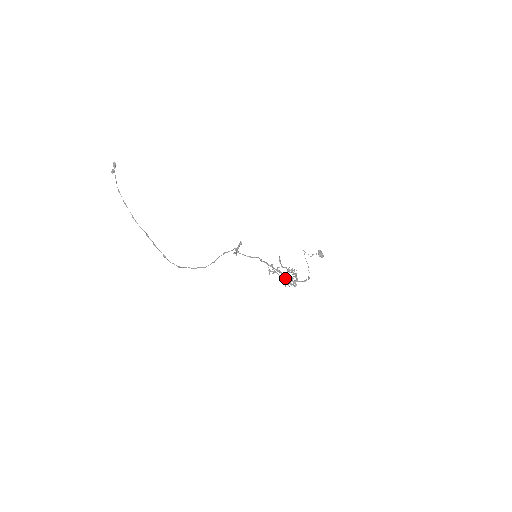
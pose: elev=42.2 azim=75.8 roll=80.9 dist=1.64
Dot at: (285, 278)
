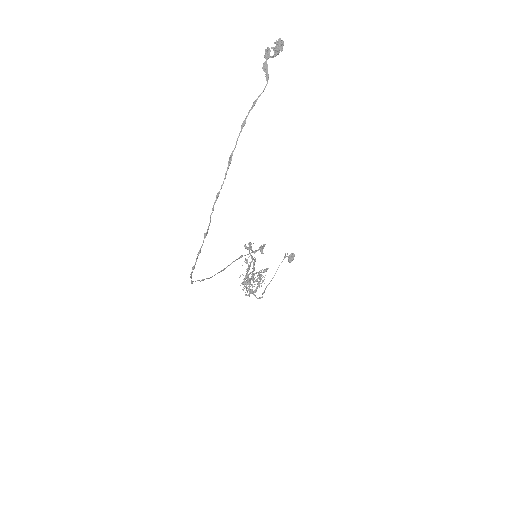
Dot at: (249, 281)
